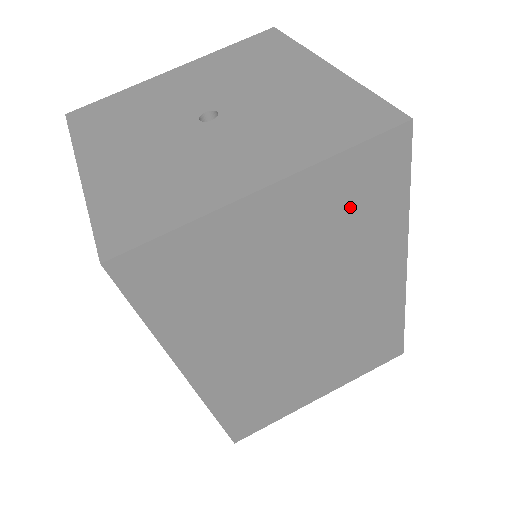
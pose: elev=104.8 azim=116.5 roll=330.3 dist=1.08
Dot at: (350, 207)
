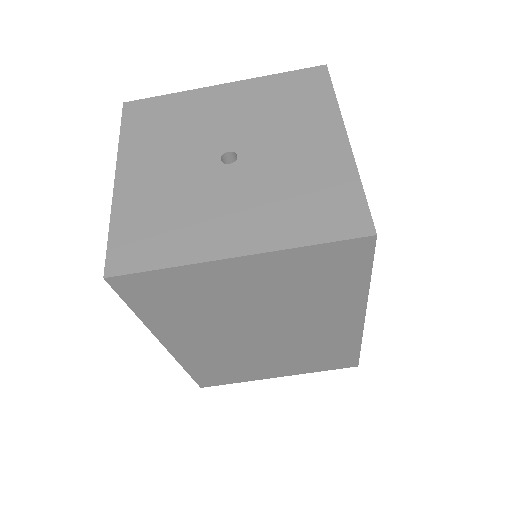
Dot at: (313, 277)
